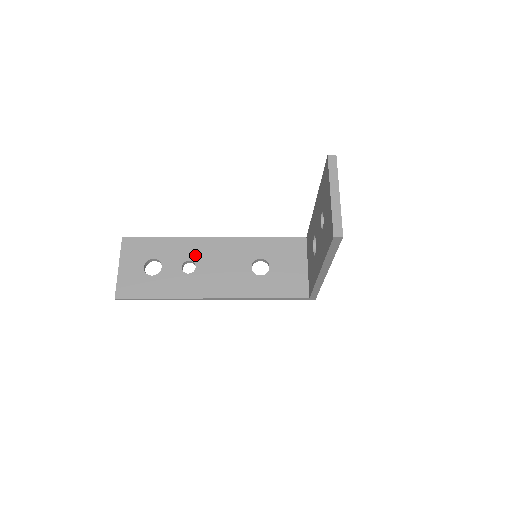
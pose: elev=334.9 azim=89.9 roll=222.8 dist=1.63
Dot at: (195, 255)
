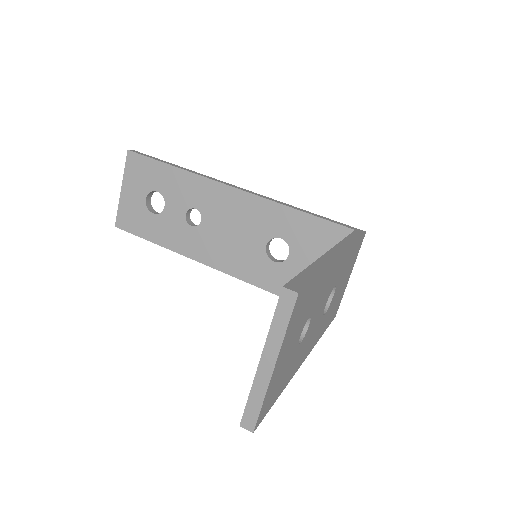
Dot at: (203, 204)
